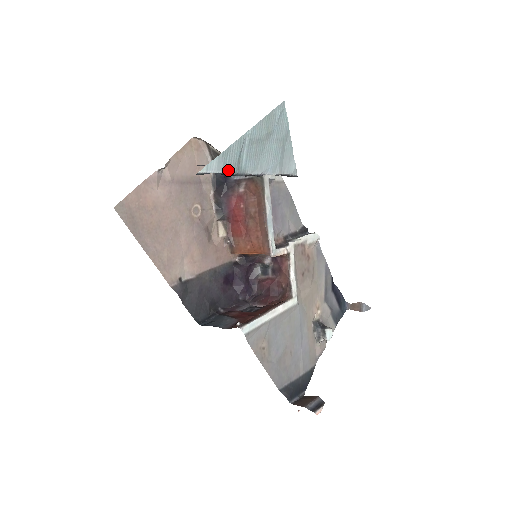
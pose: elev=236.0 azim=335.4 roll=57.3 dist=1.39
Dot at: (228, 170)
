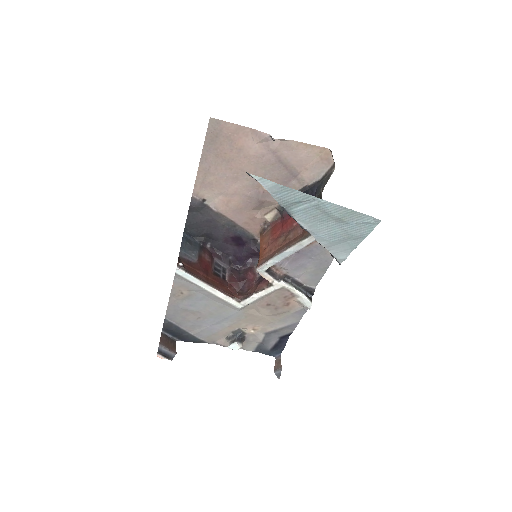
Dot at: (278, 198)
